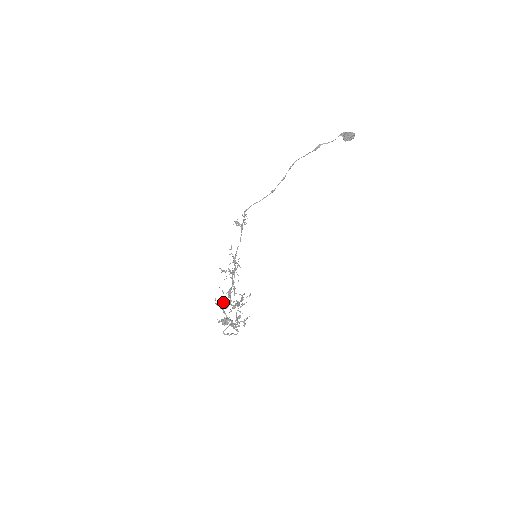
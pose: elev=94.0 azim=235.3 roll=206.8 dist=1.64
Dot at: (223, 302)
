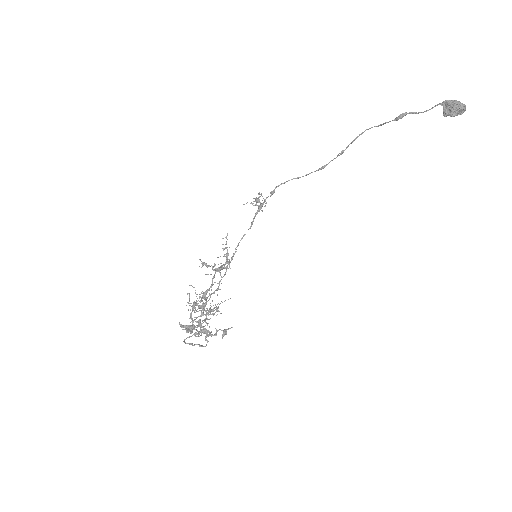
Dot at: (194, 303)
